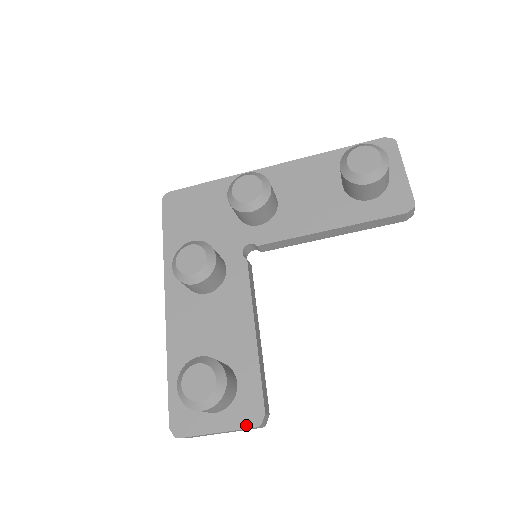
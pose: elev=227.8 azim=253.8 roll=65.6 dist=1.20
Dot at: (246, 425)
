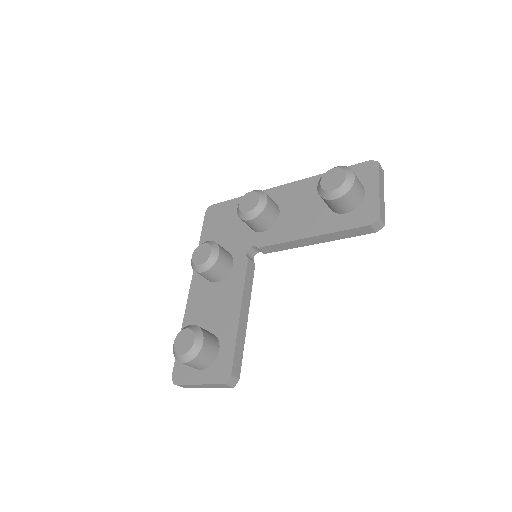
Dot at: (217, 381)
